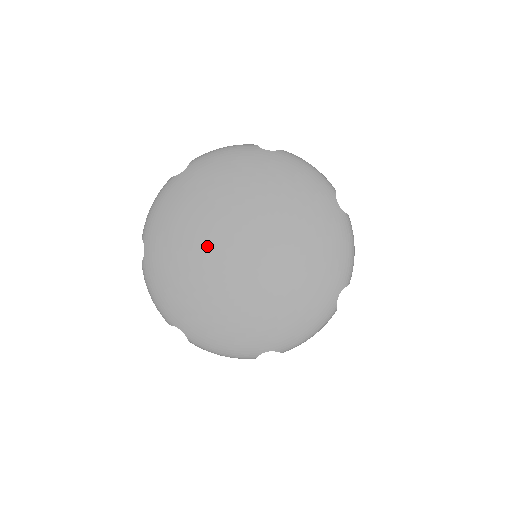
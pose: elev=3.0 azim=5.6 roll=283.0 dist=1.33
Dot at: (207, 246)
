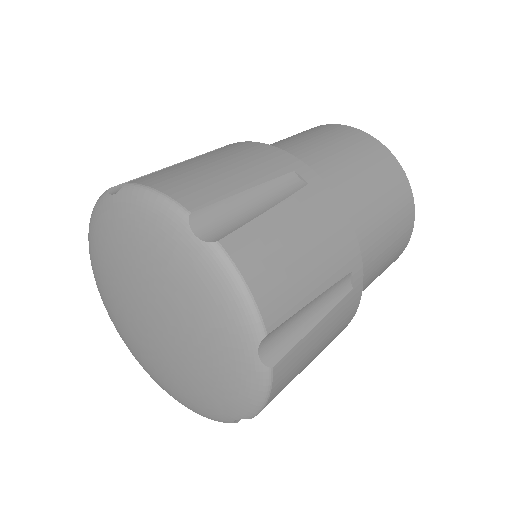
Dot at: (130, 325)
